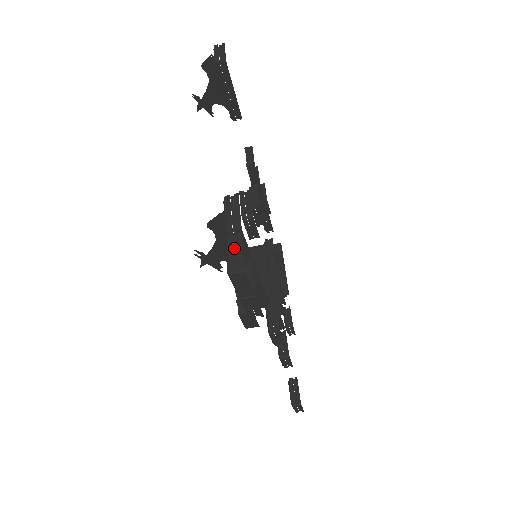
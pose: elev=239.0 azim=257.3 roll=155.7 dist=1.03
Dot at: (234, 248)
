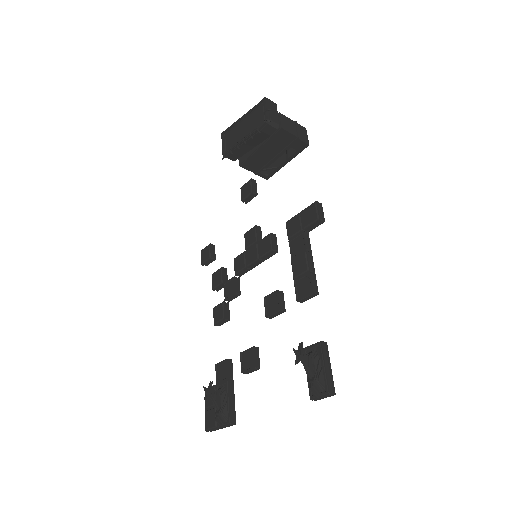
Dot at: (215, 429)
